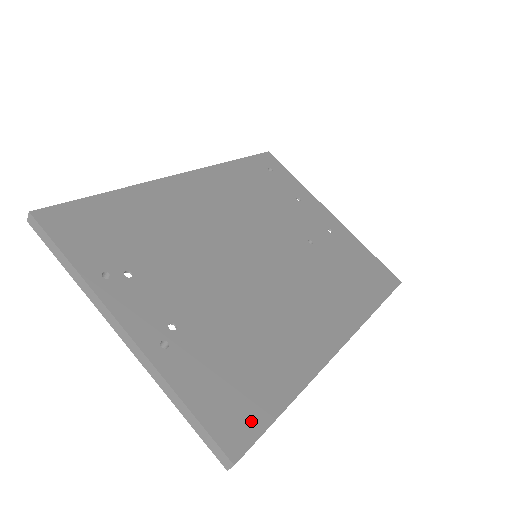
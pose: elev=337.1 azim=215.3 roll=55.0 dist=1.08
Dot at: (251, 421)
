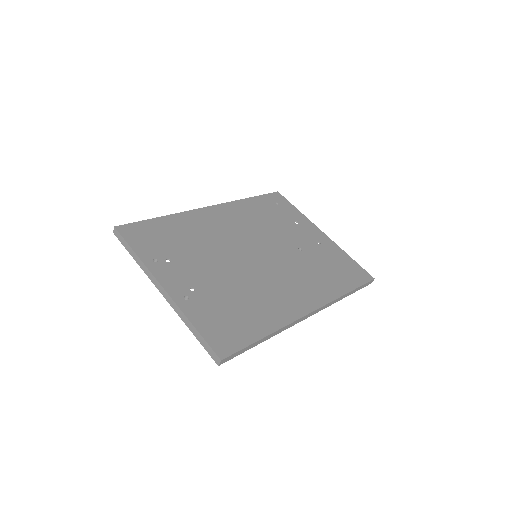
Dot at: (236, 342)
